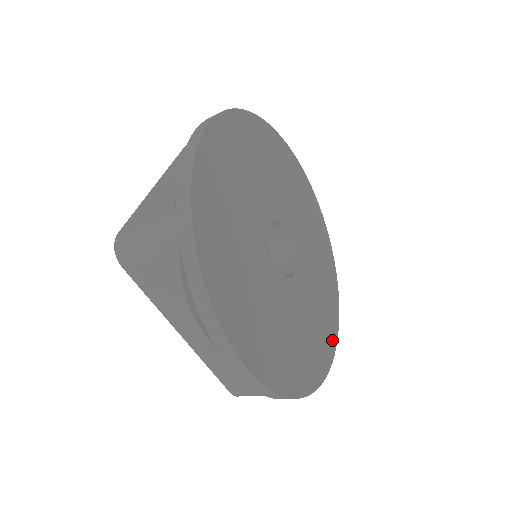
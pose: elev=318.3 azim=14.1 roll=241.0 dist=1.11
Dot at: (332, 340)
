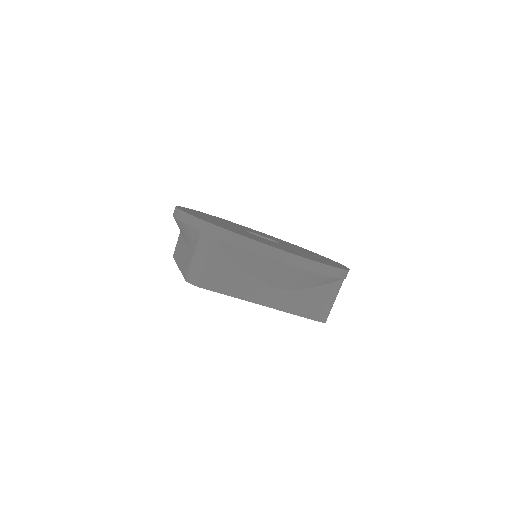
Dot at: (335, 262)
